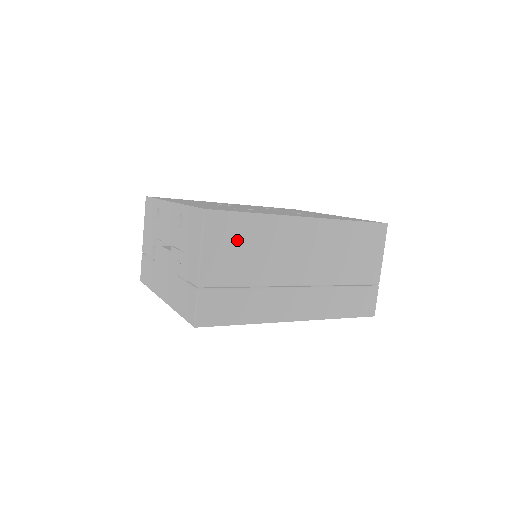
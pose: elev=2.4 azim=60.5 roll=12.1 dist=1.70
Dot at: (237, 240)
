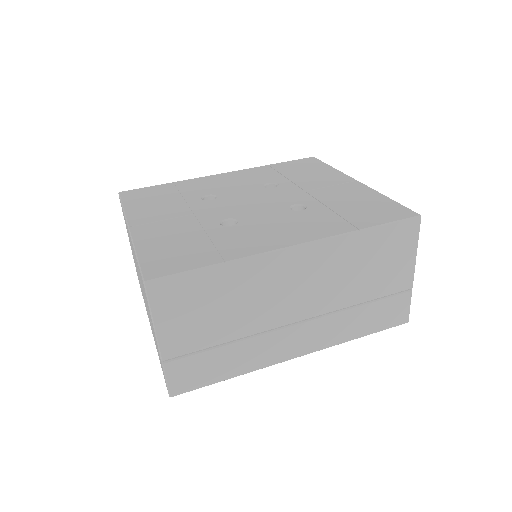
Dot at: (199, 301)
